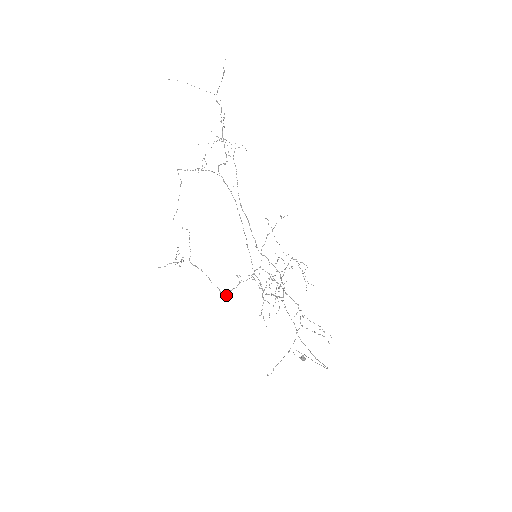
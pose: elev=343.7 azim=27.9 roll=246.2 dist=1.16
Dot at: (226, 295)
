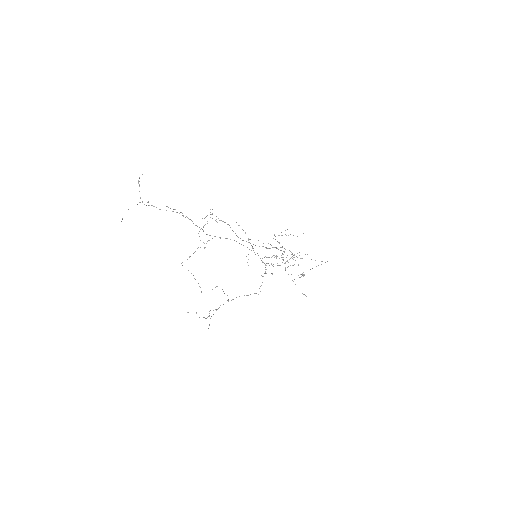
Dot at: occluded
